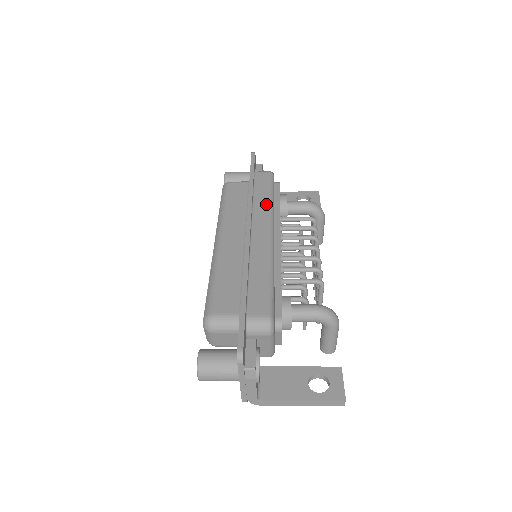
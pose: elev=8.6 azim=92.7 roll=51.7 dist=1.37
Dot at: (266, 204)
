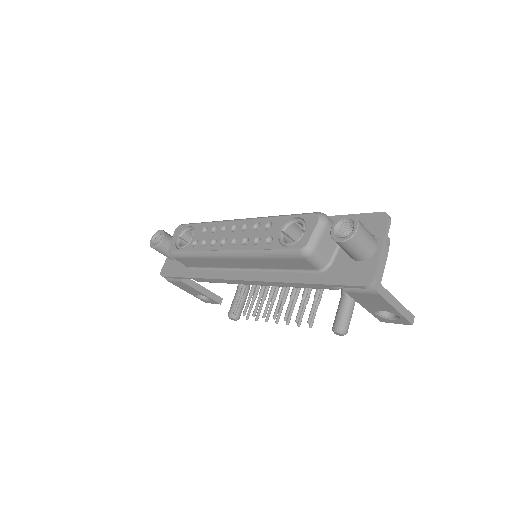
Dot at: occluded
